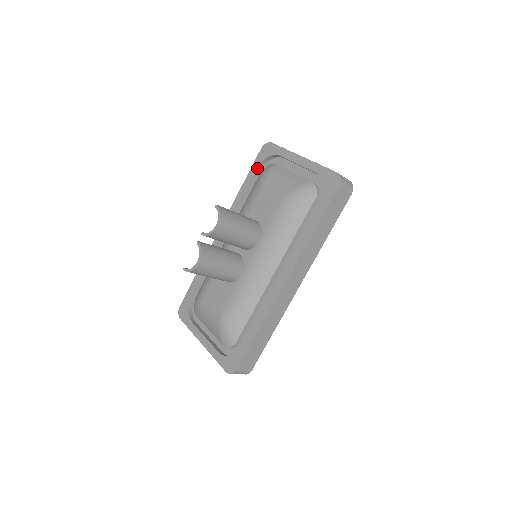
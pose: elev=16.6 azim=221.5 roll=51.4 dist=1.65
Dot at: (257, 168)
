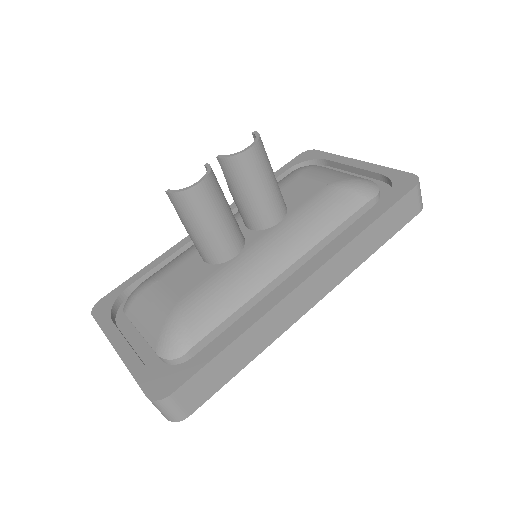
Dot at: (289, 169)
